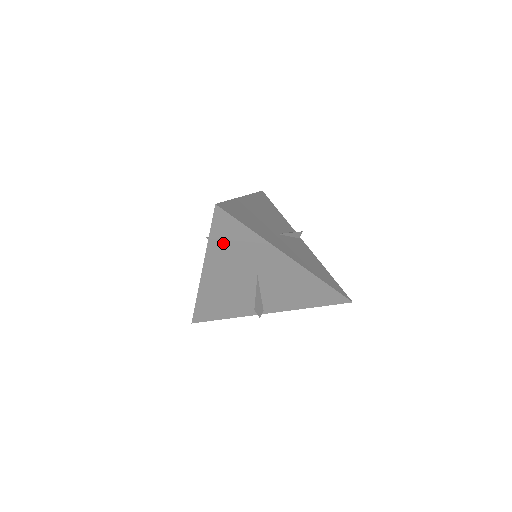
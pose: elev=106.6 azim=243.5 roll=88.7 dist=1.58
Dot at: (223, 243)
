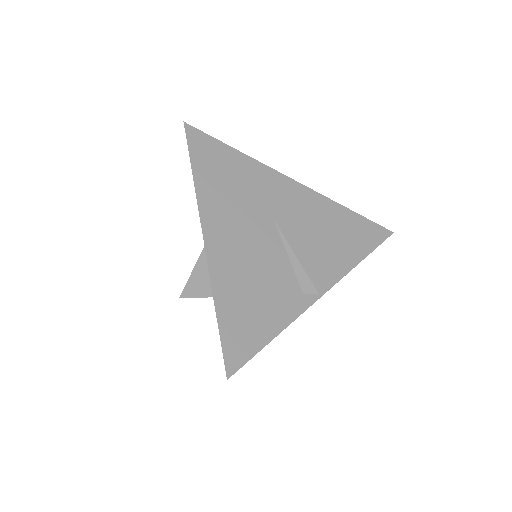
Dot at: (212, 176)
